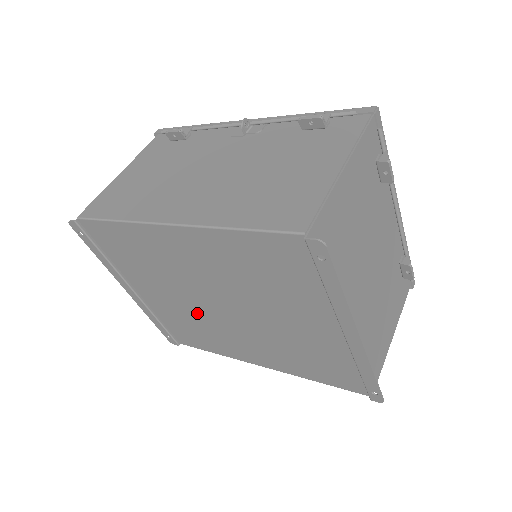
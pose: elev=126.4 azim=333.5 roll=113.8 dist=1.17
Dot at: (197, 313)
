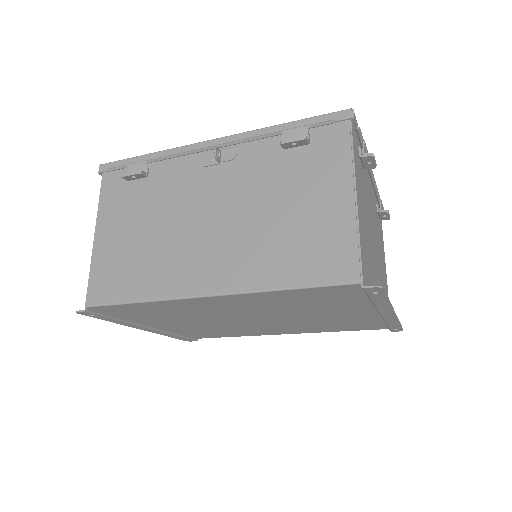
Dot at: (223, 325)
